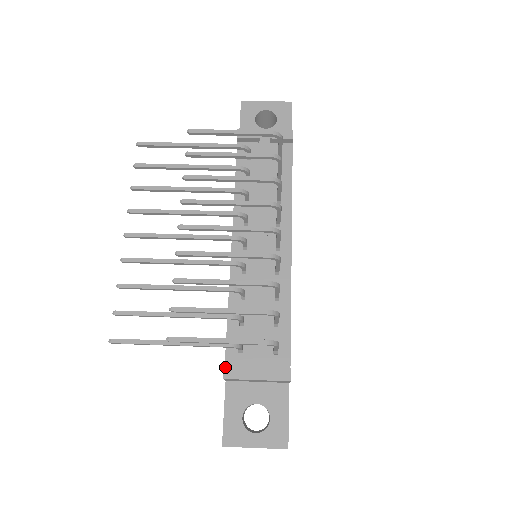
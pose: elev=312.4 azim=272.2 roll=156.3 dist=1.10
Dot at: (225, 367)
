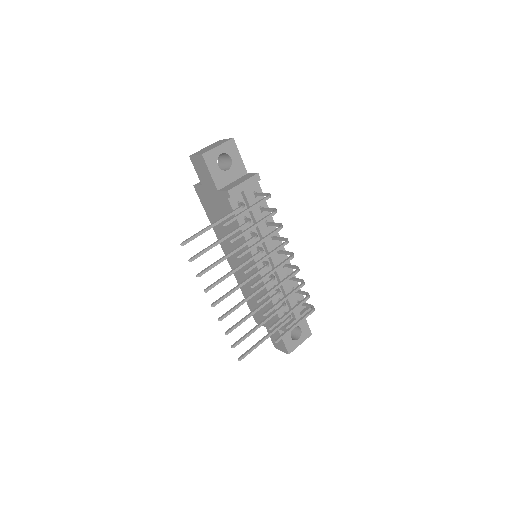
Dot at: (287, 328)
